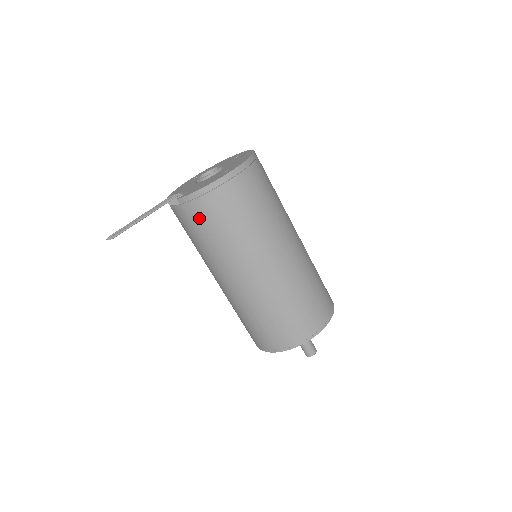
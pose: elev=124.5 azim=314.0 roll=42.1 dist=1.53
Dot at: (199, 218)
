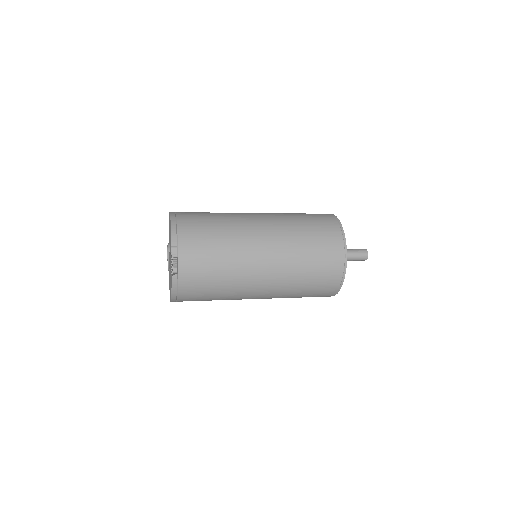
Dot at: (195, 235)
